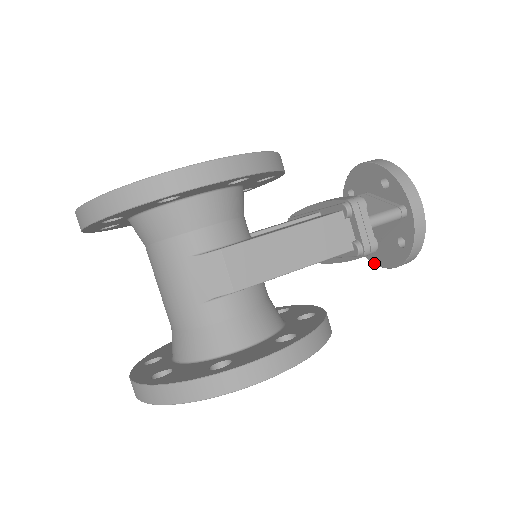
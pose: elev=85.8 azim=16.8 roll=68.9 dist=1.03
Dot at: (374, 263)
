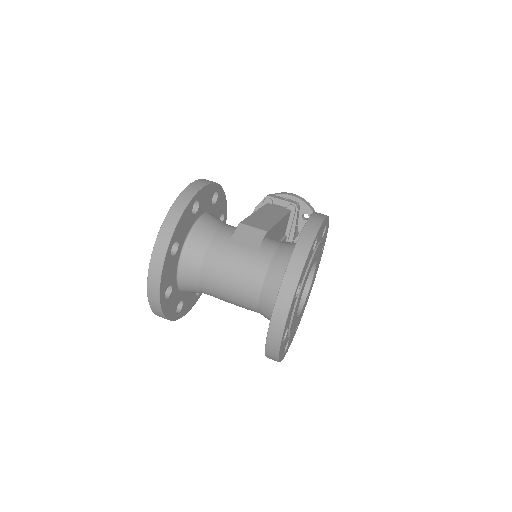
Dot at: occluded
